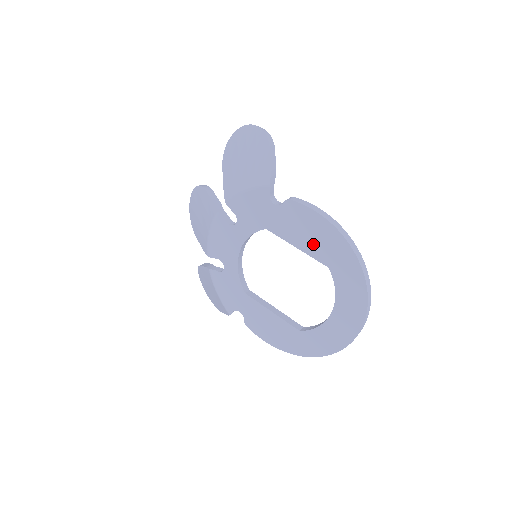
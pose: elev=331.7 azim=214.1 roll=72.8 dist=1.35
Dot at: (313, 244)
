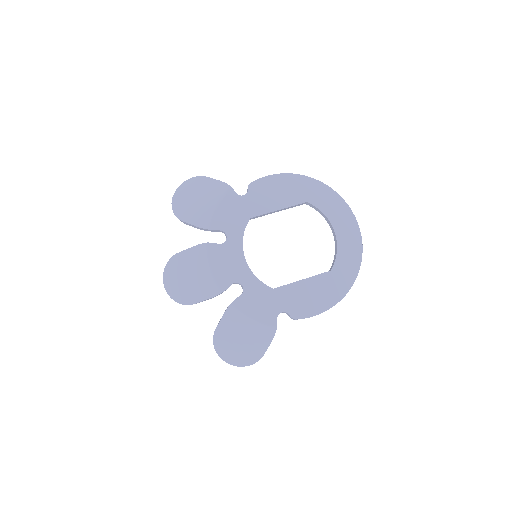
Dot at: (286, 197)
